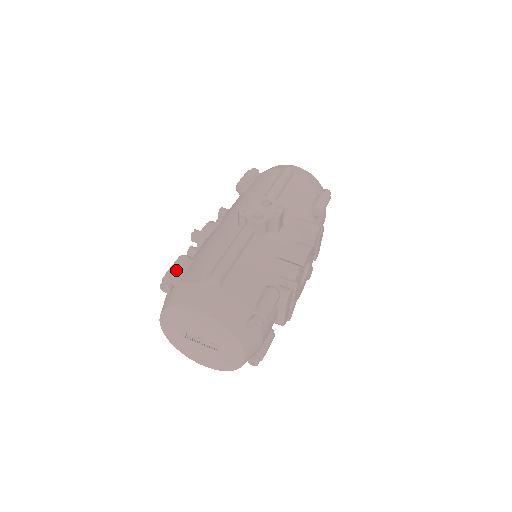
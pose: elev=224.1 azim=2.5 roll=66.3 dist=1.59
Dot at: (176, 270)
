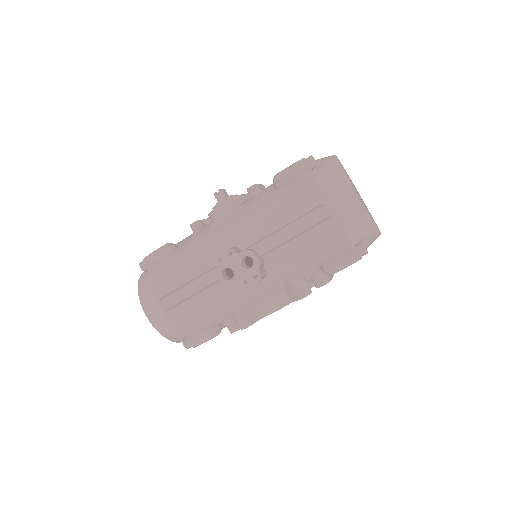
Dot at: (154, 261)
